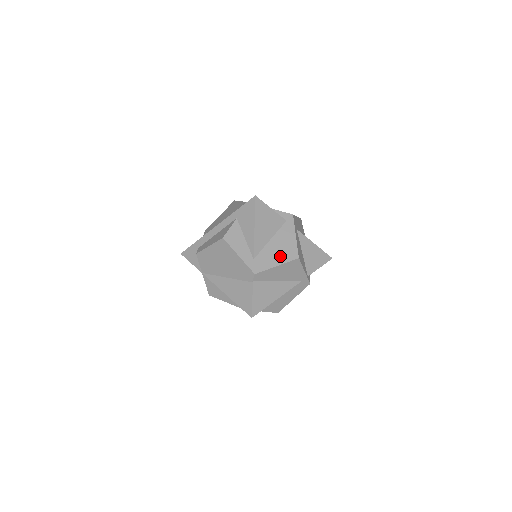
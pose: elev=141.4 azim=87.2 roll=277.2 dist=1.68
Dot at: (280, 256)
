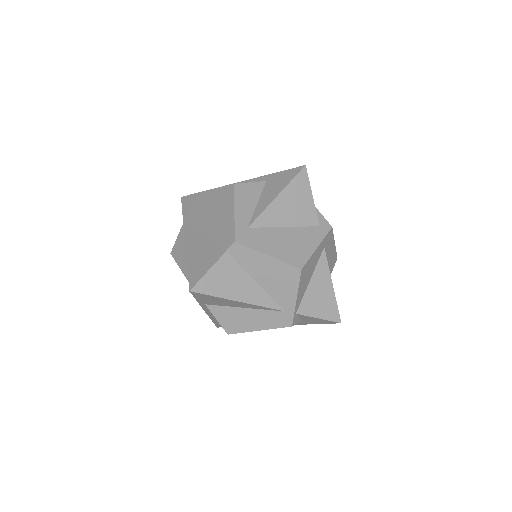
Dot at: (281, 250)
